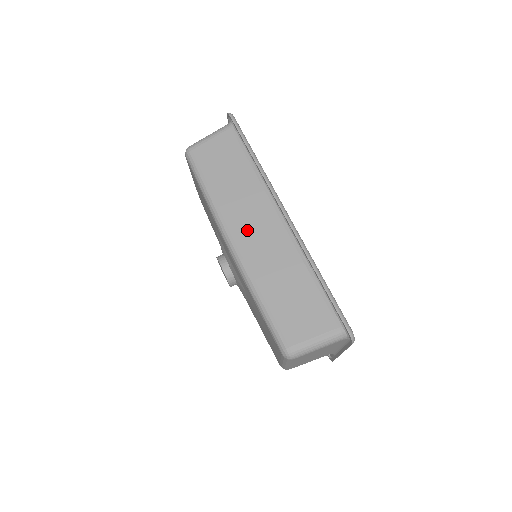
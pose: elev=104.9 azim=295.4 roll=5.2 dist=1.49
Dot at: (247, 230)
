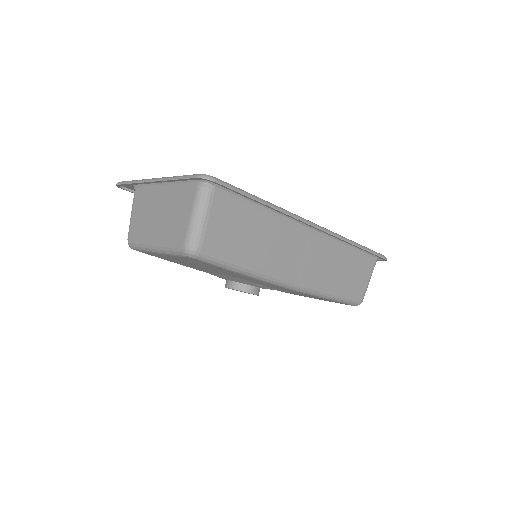
Dot at: (297, 264)
